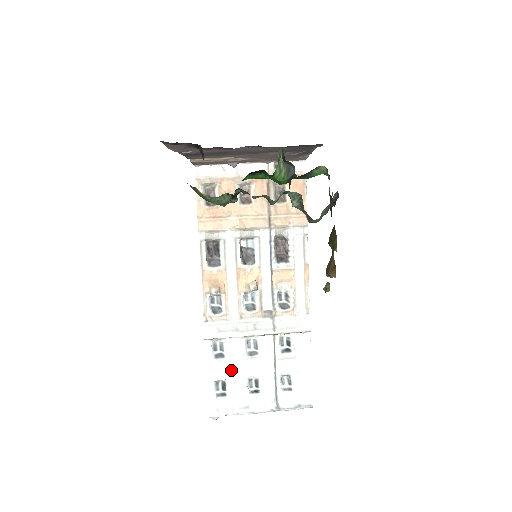
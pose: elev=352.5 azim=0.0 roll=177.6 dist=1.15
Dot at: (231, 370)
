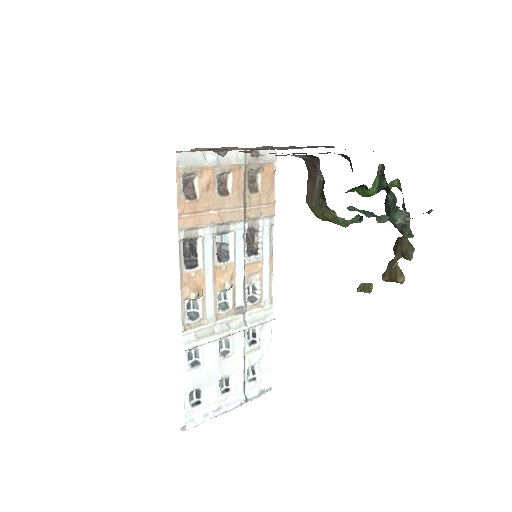
Dot at: (206, 376)
